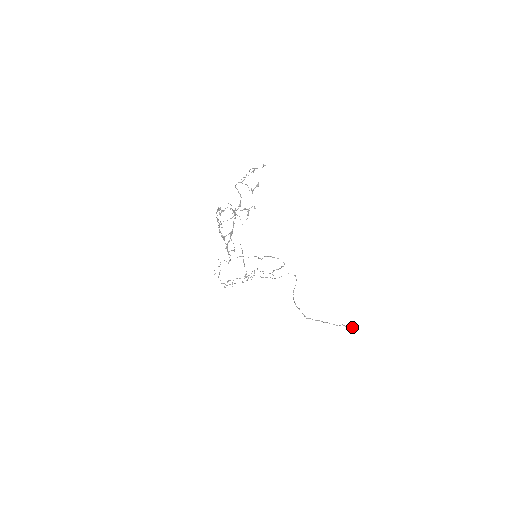
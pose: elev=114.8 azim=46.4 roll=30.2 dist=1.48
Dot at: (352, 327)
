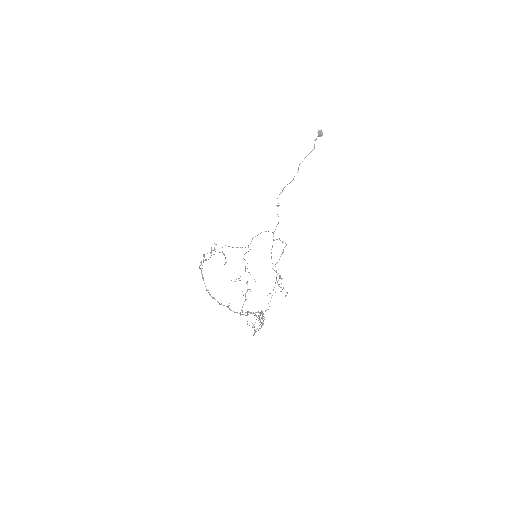
Dot at: (321, 133)
